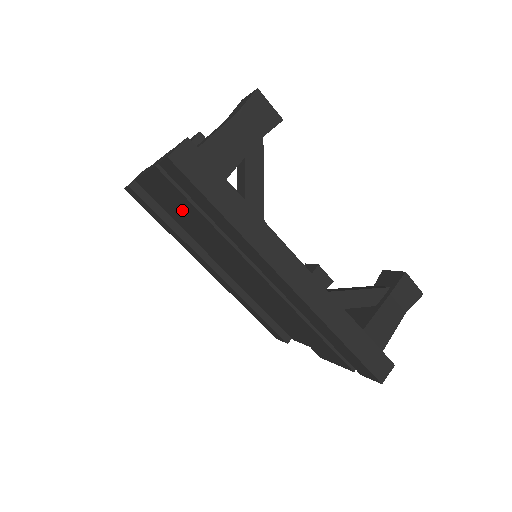
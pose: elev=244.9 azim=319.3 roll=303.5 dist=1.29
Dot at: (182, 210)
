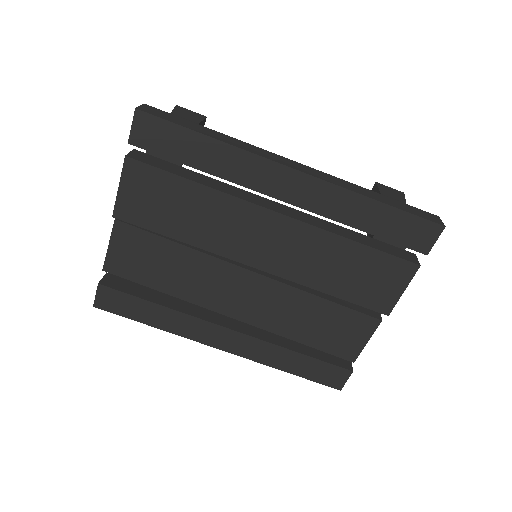
Dot at: (165, 215)
